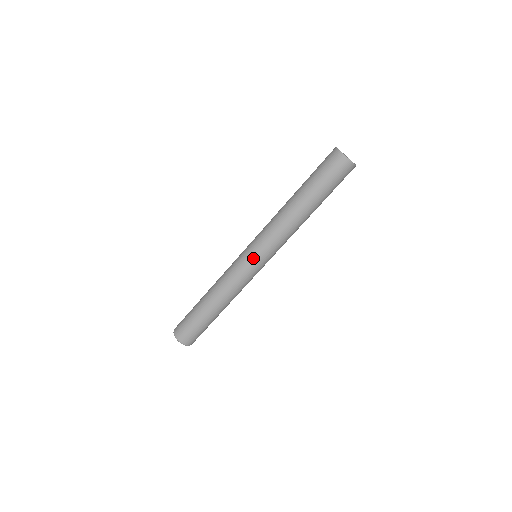
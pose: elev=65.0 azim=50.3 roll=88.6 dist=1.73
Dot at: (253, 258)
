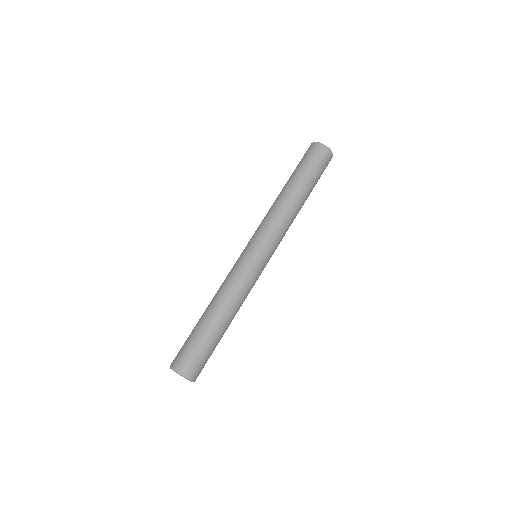
Dot at: (266, 259)
